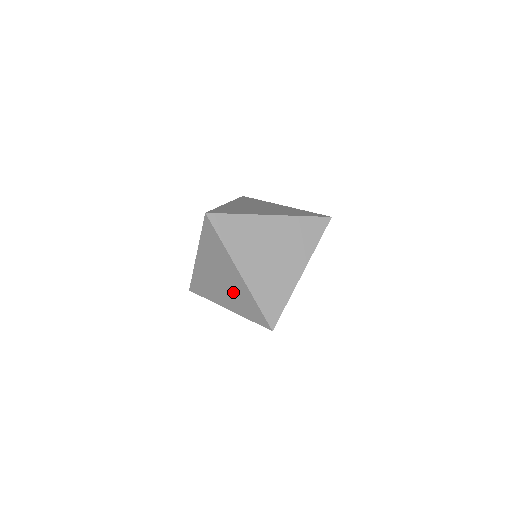
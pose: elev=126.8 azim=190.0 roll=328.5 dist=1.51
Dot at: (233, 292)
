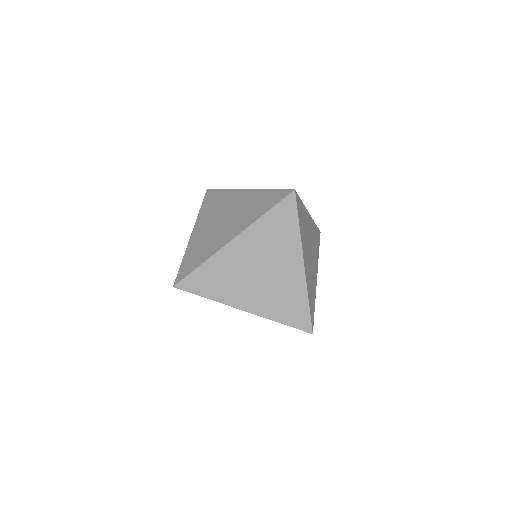
Dot at: (275, 288)
